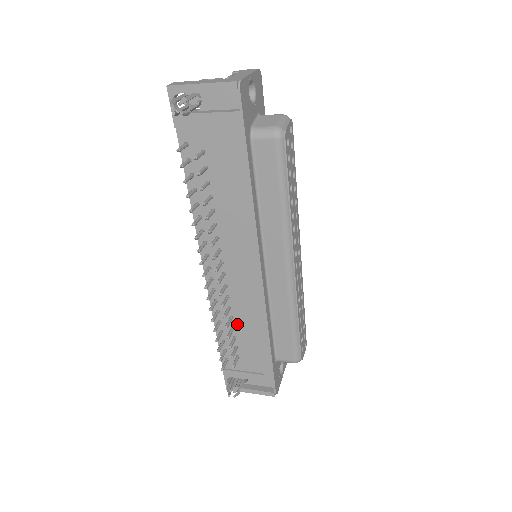
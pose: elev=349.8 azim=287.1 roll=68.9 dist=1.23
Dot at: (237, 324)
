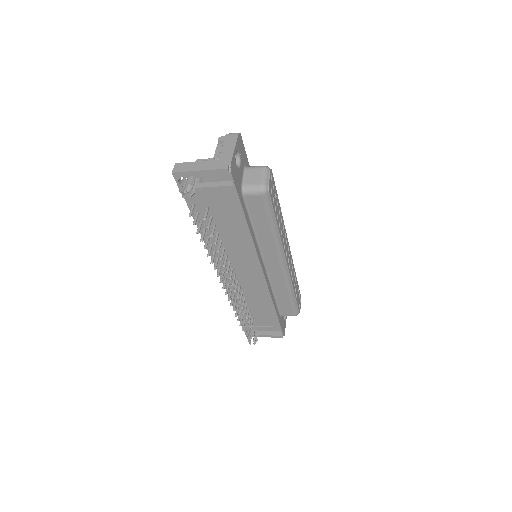
Dot at: (249, 301)
